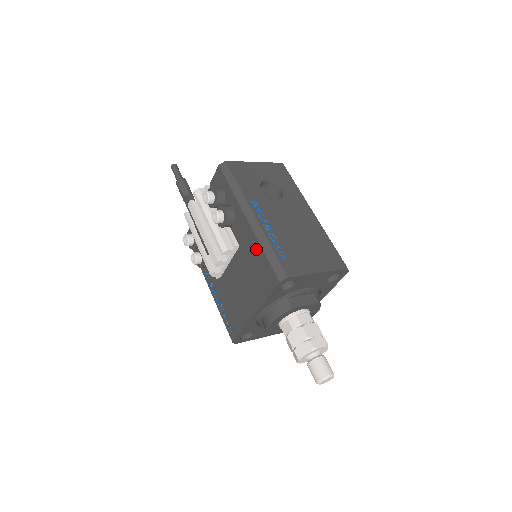
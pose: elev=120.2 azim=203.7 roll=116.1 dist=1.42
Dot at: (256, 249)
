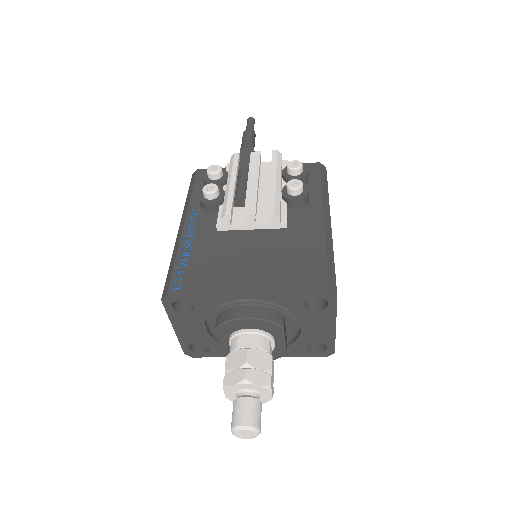
Dot at: (315, 245)
